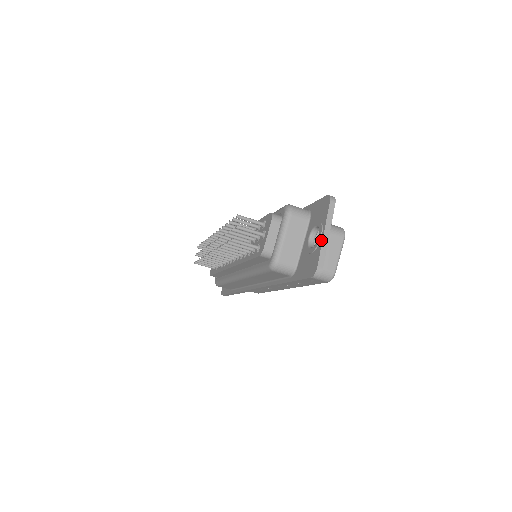
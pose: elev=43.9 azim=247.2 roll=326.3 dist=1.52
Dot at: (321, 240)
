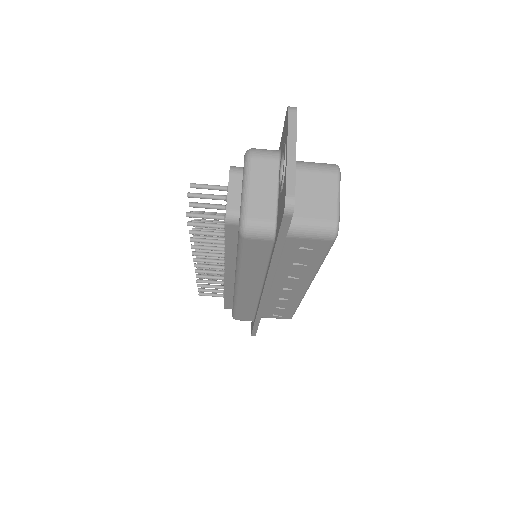
Dot at: (285, 161)
